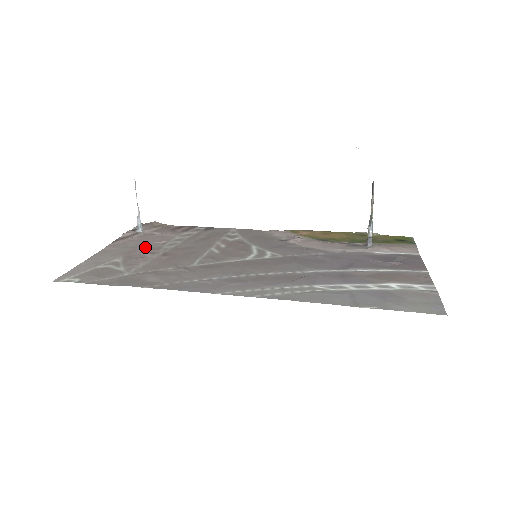
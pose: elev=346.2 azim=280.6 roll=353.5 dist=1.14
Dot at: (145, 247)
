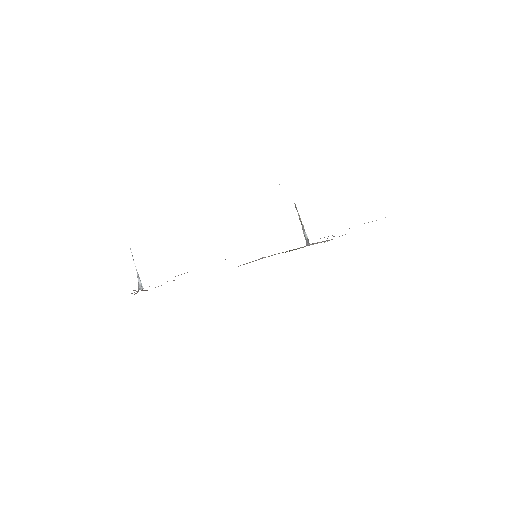
Dot at: occluded
